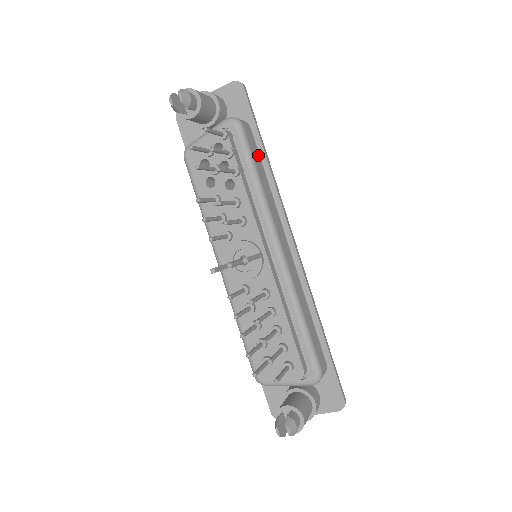
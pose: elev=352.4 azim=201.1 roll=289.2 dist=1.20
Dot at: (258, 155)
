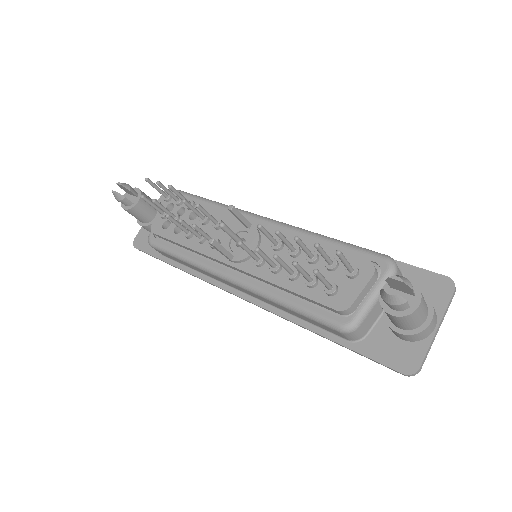
Dot at: occluded
